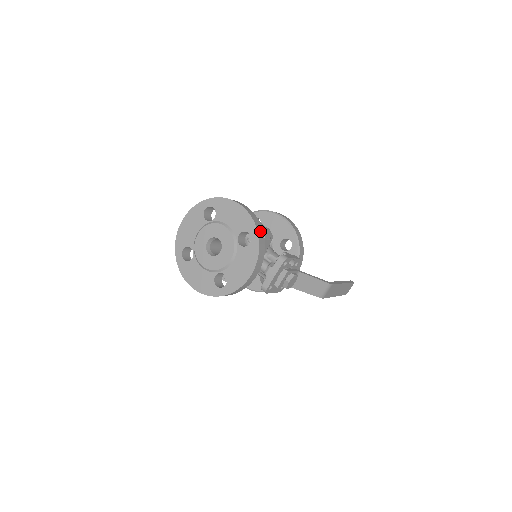
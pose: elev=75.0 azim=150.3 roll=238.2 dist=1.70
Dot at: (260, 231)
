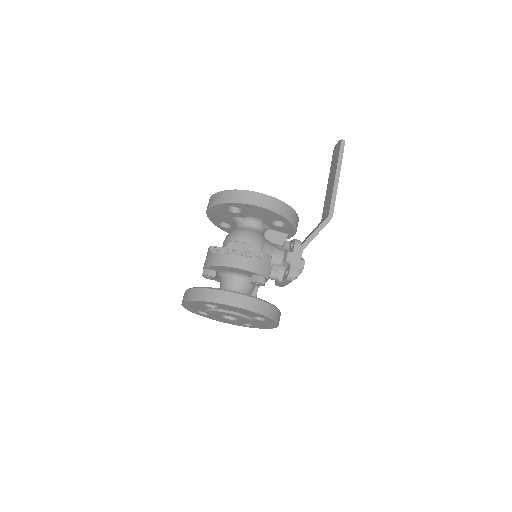
Dot at: (272, 312)
